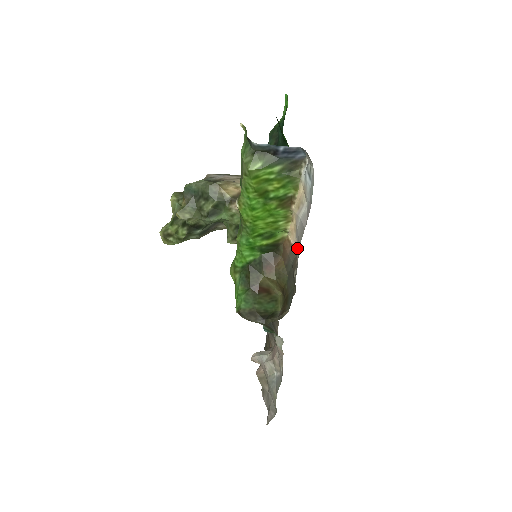
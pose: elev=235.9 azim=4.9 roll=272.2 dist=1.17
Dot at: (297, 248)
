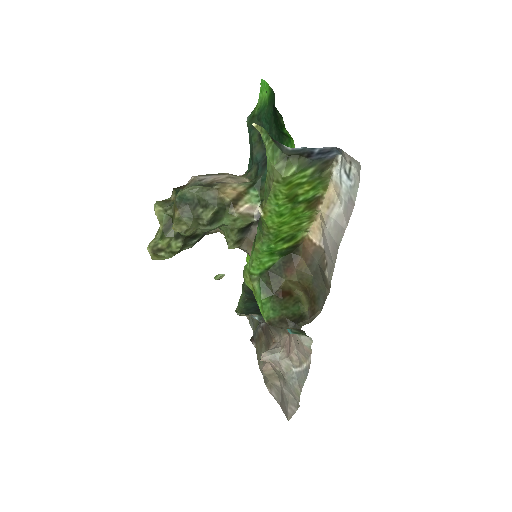
Dot at: (330, 249)
